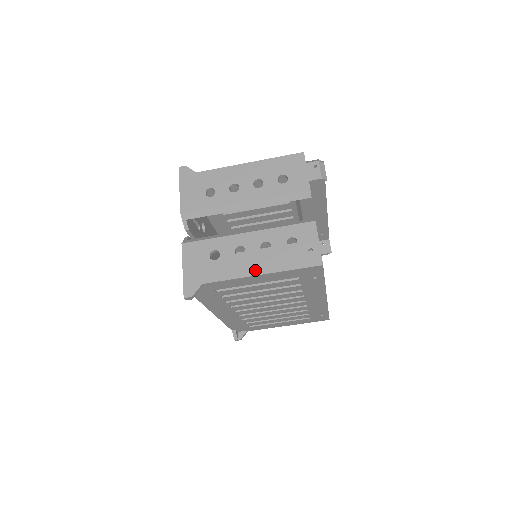
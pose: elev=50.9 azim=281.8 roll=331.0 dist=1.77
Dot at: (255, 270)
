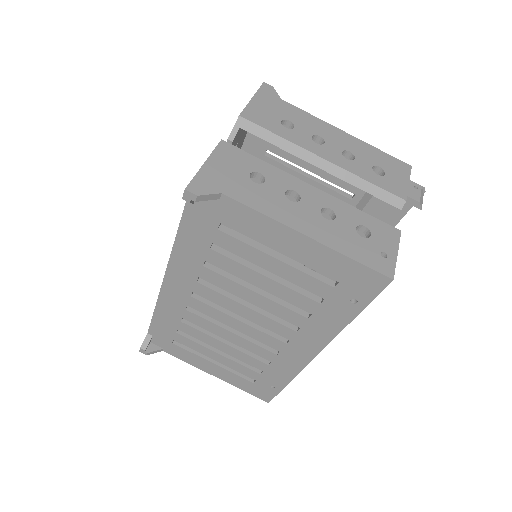
Dot at: (302, 226)
